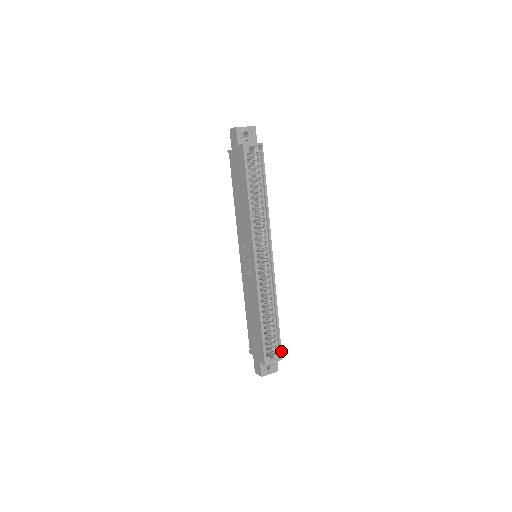
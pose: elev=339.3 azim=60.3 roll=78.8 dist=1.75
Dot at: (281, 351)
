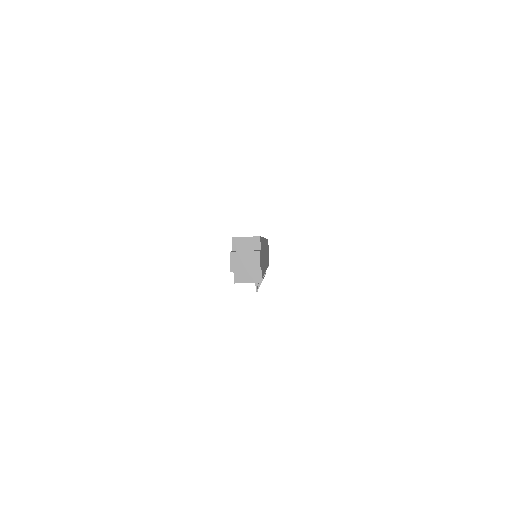
Dot at: occluded
